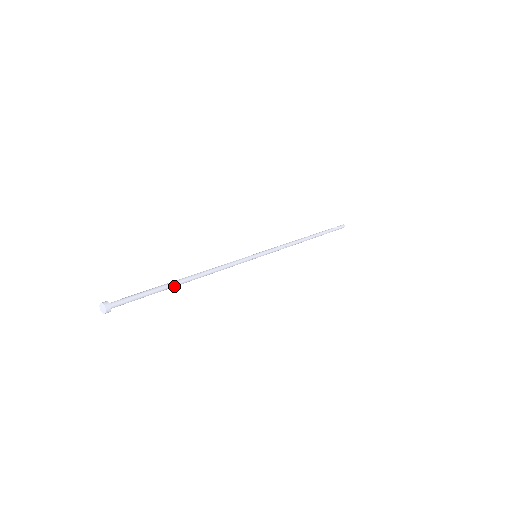
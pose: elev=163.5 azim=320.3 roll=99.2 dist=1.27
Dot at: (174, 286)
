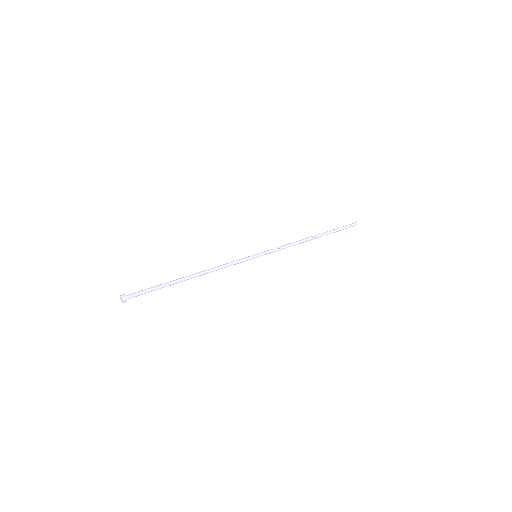
Dot at: (178, 282)
